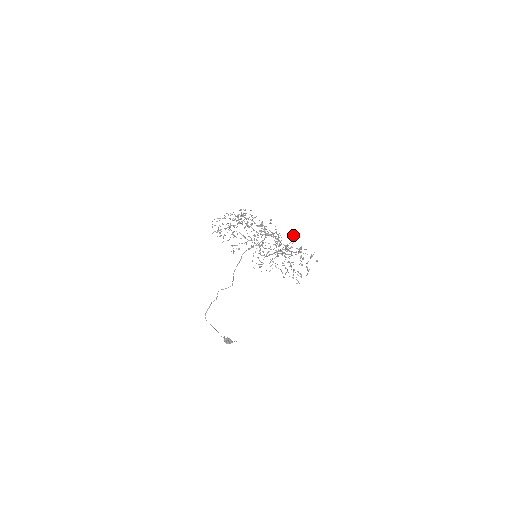
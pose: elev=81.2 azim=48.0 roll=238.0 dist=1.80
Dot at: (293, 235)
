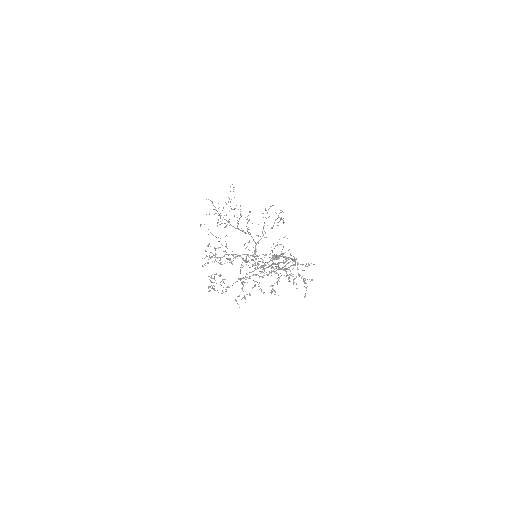
Dot at: occluded
